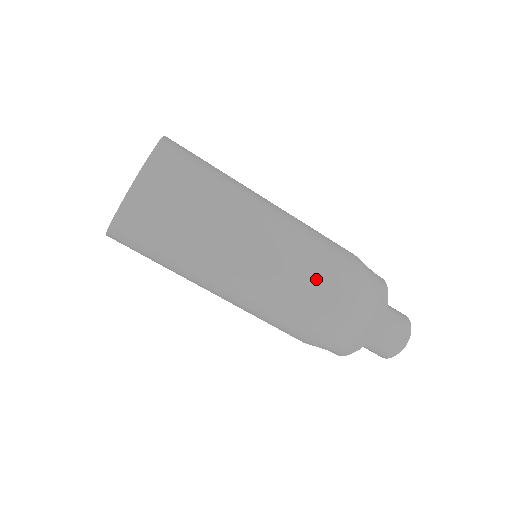
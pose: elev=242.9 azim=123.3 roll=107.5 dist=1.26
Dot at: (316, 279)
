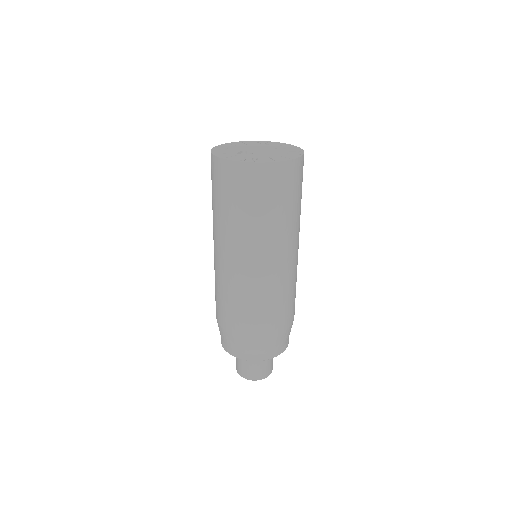
Dot at: (264, 309)
